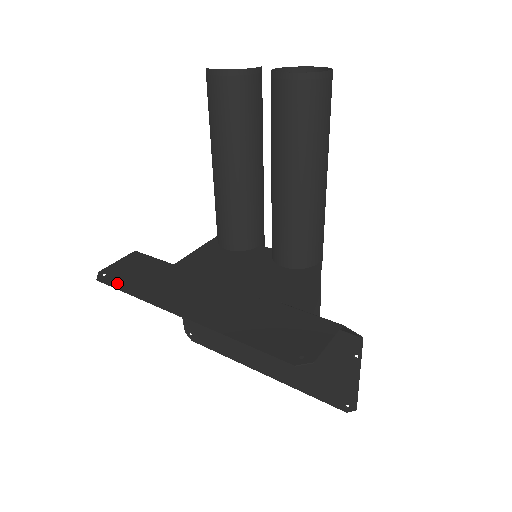
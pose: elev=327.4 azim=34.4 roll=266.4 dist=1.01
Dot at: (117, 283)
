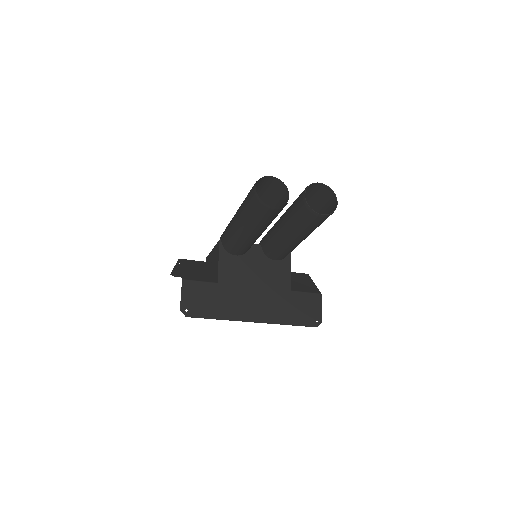
Dot at: (201, 314)
